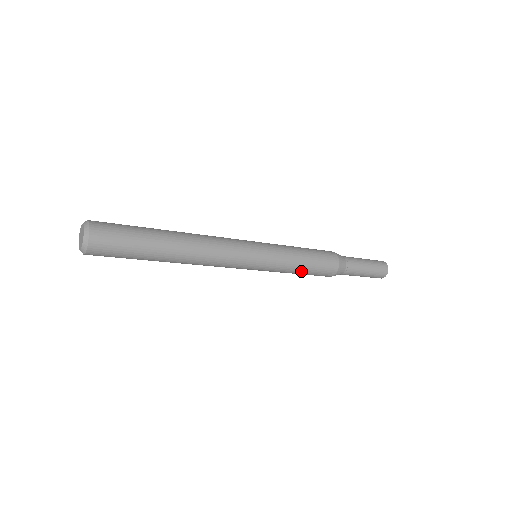
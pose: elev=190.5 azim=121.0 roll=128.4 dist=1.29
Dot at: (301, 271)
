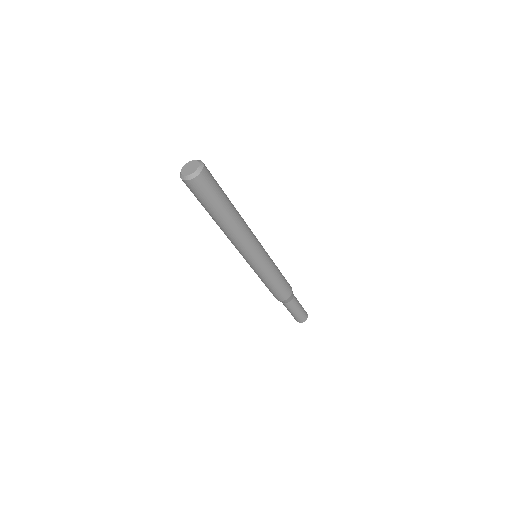
Dot at: (279, 279)
